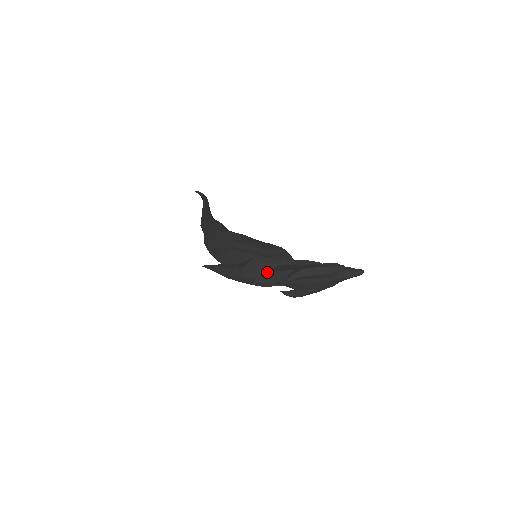
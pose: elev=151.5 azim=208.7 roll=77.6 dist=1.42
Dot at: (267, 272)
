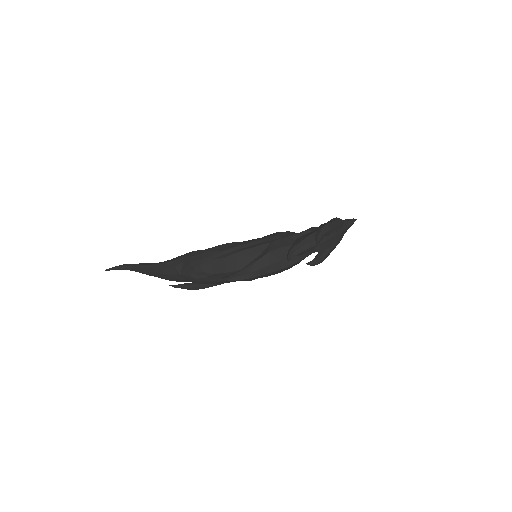
Dot at: (293, 247)
